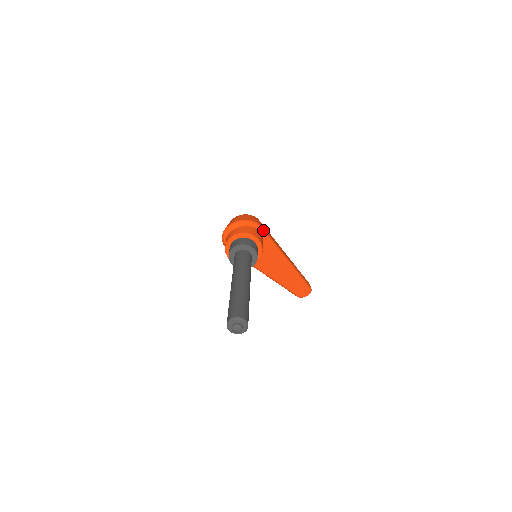
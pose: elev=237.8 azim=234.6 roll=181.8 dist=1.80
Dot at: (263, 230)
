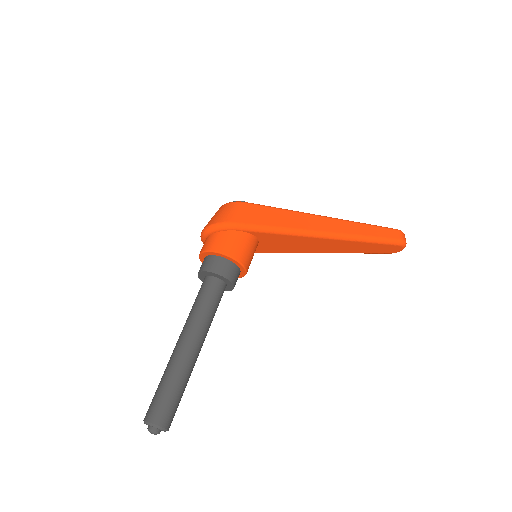
Dot at: (240, 226)
